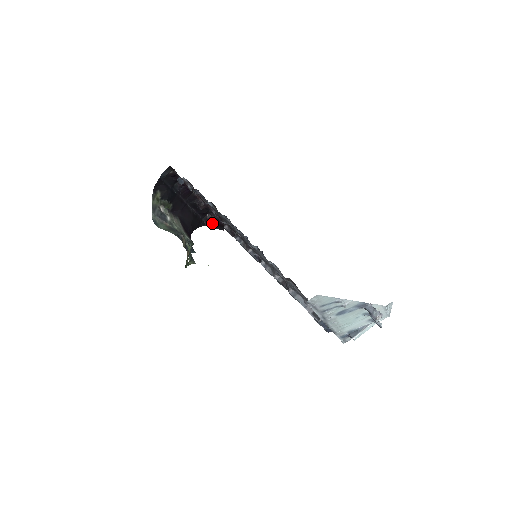
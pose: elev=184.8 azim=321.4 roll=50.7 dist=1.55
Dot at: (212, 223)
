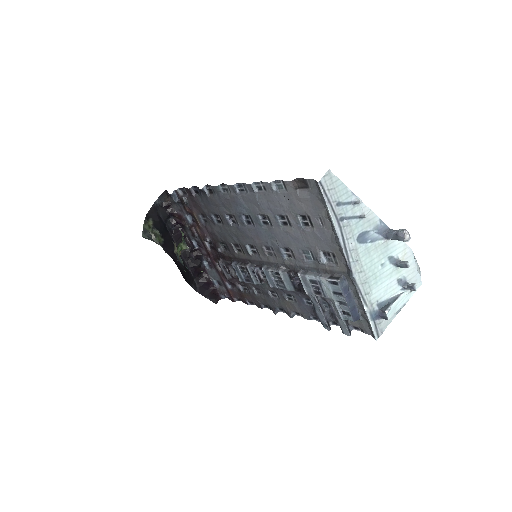
Dot at: (204, 289)
